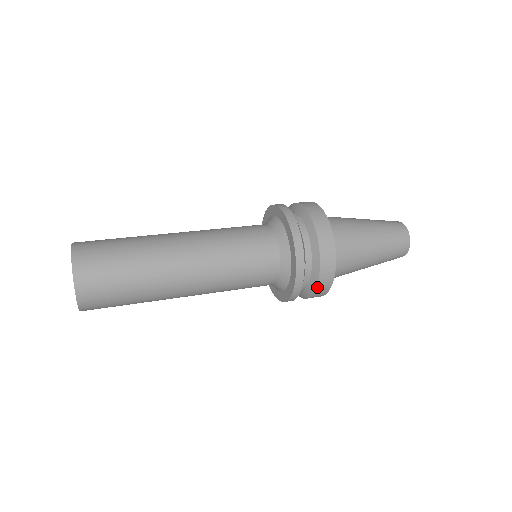
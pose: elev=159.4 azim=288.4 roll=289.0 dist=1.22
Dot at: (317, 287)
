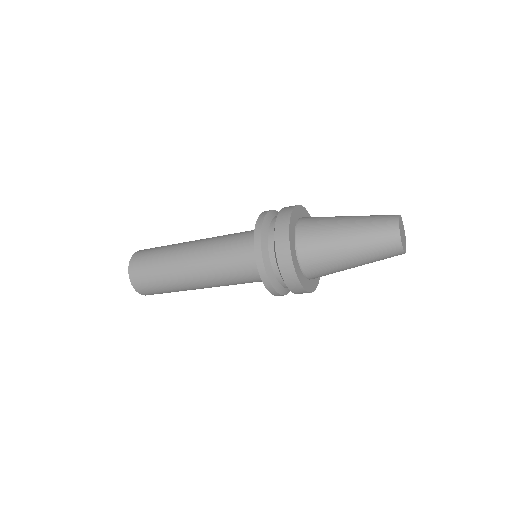
Dot at: (277, 219)
